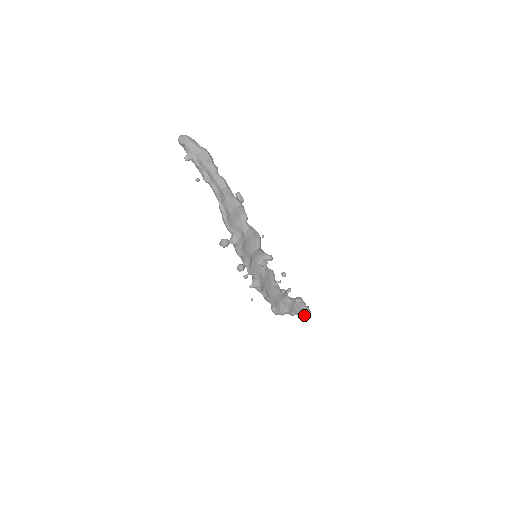
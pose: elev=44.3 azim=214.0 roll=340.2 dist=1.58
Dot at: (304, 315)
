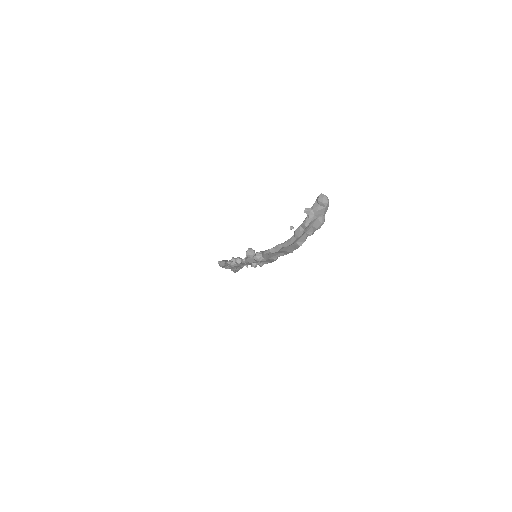
Dot at: occluded
